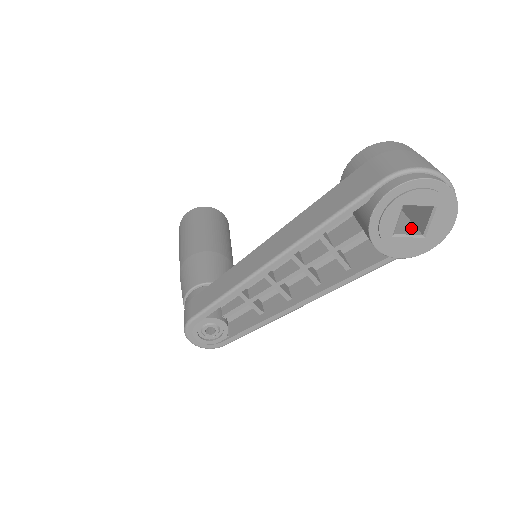
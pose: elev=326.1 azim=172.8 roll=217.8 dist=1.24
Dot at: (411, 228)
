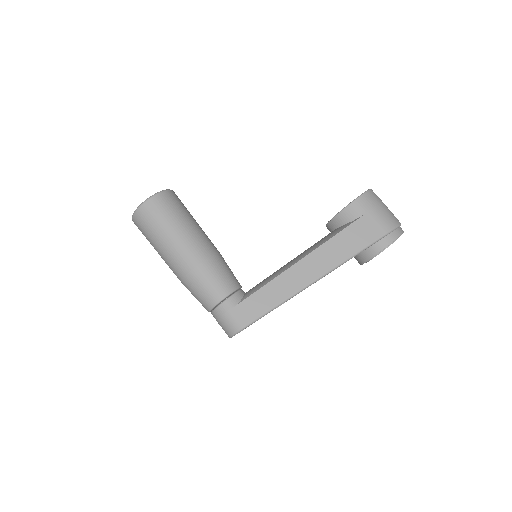
Dot at: occluded
